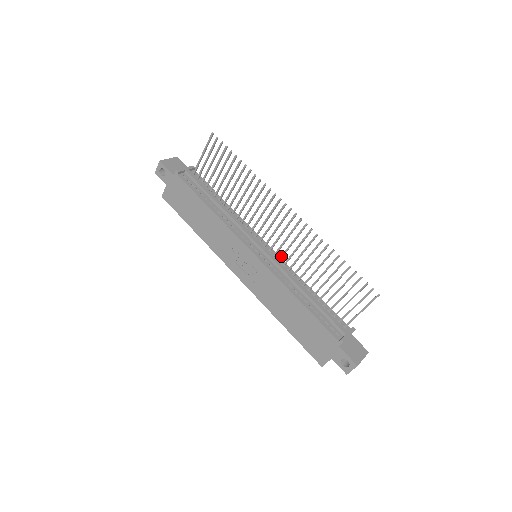
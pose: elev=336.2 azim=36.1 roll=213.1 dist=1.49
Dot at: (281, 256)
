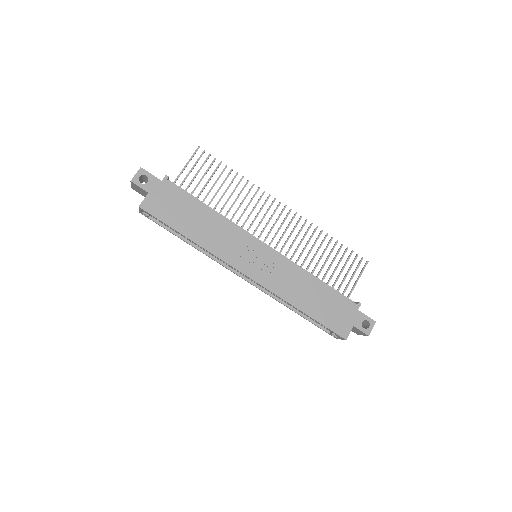
Dot at: (280, 251)
